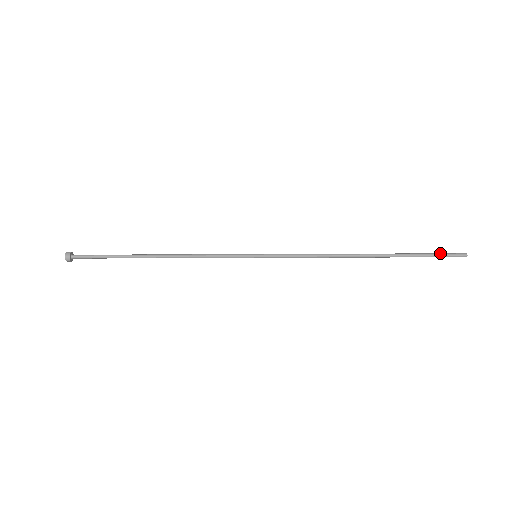
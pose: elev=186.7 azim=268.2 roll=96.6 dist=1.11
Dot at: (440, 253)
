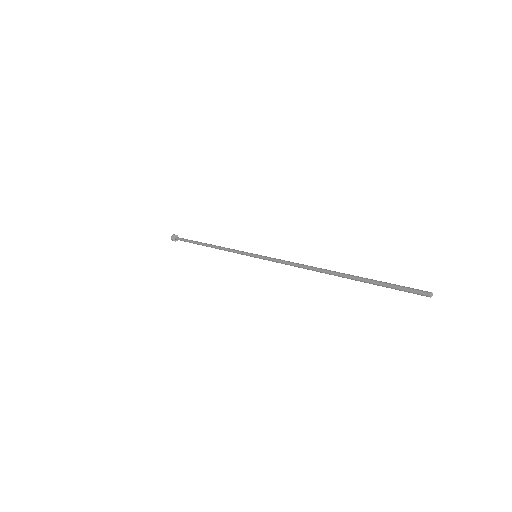
Dot at: occluded
